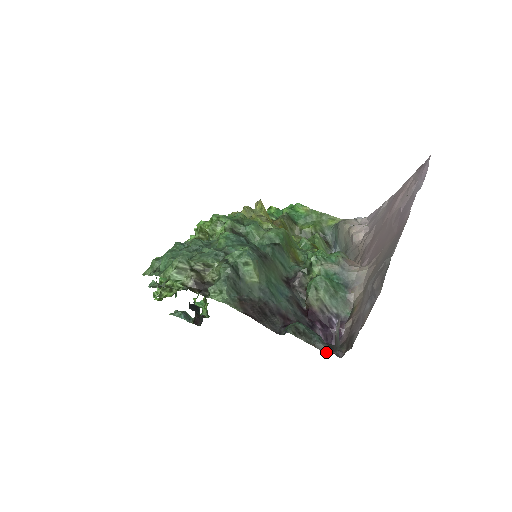
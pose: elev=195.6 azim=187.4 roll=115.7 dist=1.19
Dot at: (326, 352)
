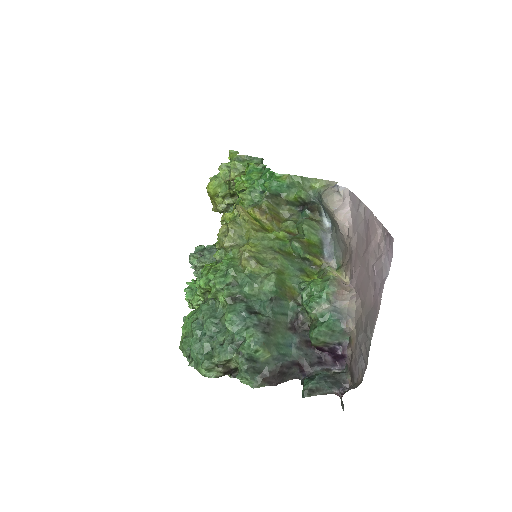
Dot at: occluded
